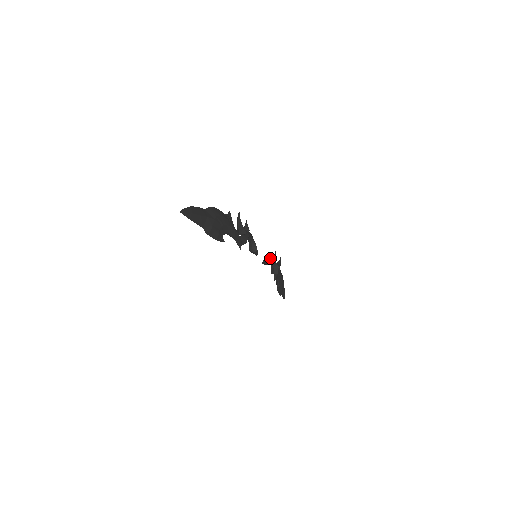
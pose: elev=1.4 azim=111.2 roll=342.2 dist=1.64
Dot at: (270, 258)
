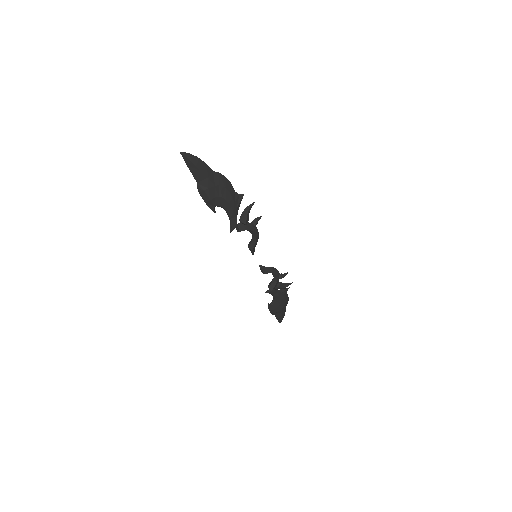
Dot at: (271, 270)
